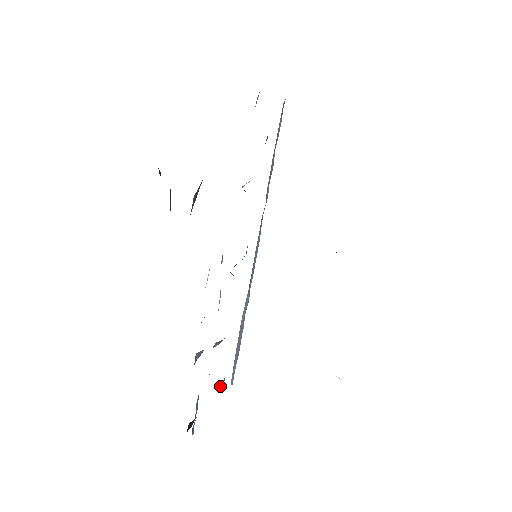
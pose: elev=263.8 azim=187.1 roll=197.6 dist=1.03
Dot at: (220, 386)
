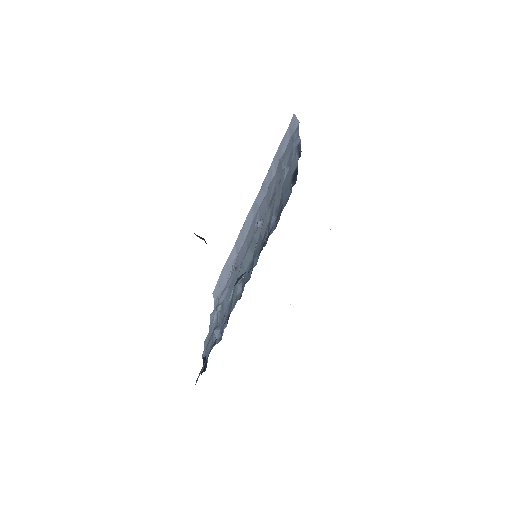
Dot at: (214, 318)
